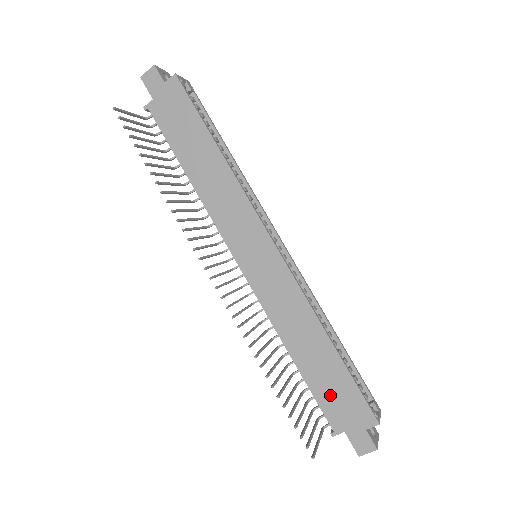
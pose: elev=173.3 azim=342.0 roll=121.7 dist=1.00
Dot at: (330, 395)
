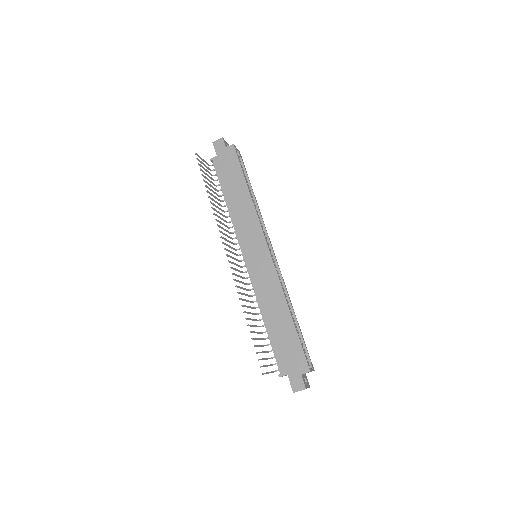
Dot at: (283, 349)
